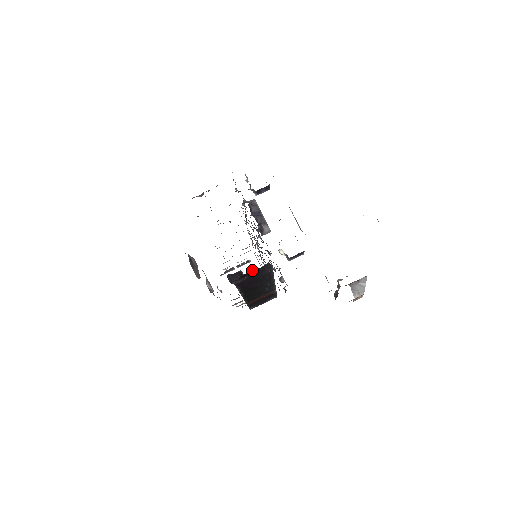
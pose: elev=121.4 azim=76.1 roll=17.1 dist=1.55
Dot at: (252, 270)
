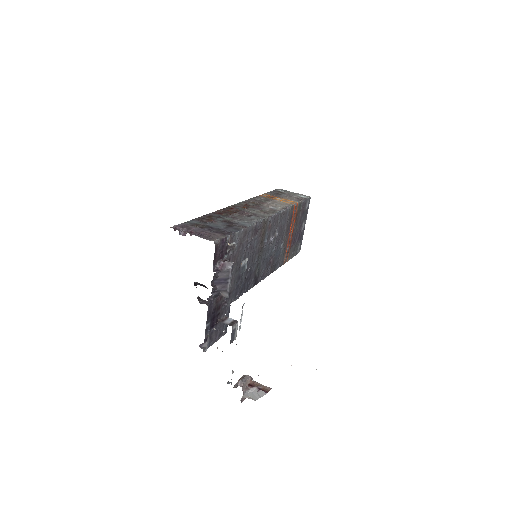
Dot at: occluded
